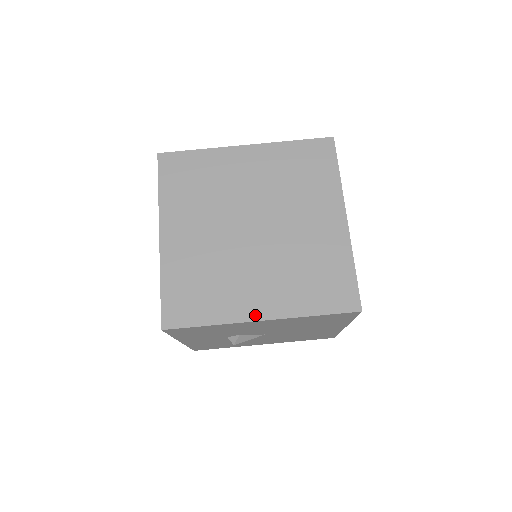
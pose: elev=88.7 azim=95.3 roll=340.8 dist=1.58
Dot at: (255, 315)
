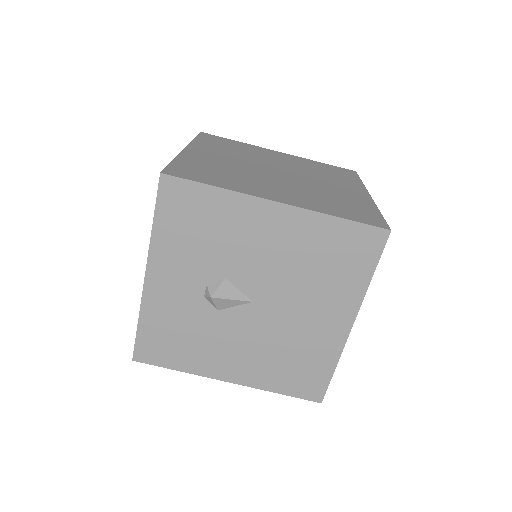
Dot at: (271, 198)
